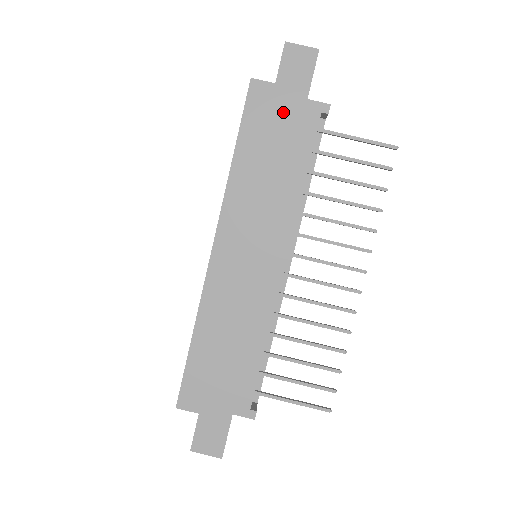
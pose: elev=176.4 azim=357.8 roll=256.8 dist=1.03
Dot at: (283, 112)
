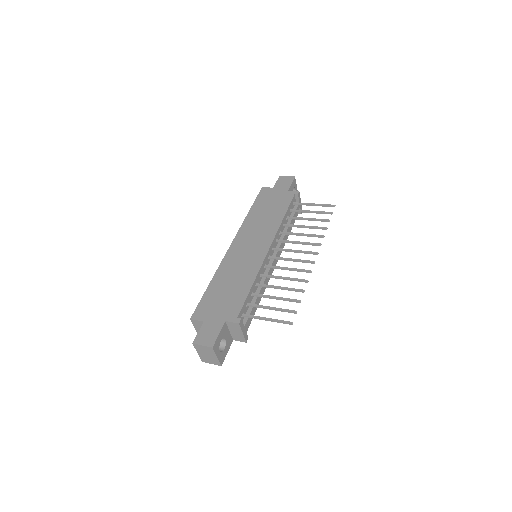
Dot at: (276, 196)
